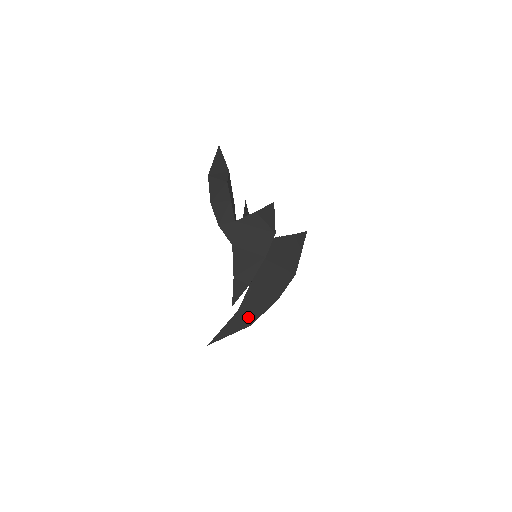
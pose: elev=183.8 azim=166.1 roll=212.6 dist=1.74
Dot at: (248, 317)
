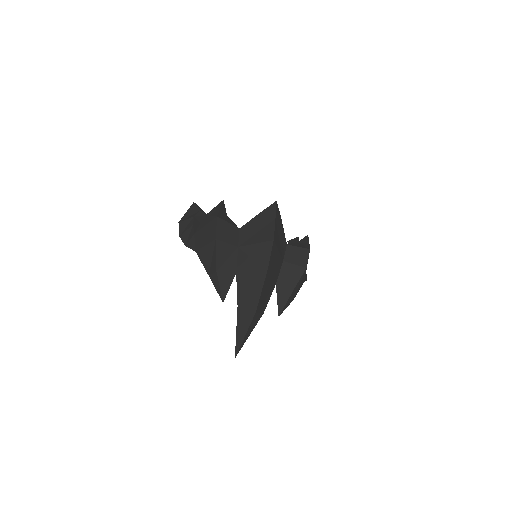
Dot at: (249, 306)
